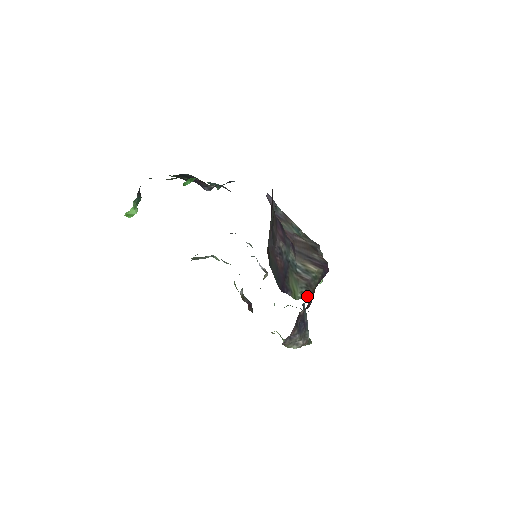
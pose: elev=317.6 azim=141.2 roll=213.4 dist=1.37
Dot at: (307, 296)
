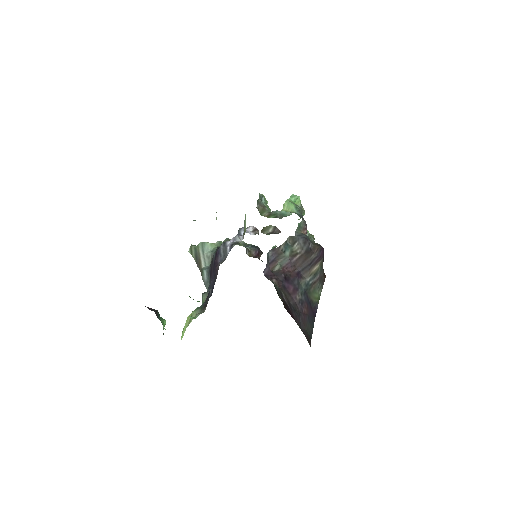
Dot at: (323, 284)
